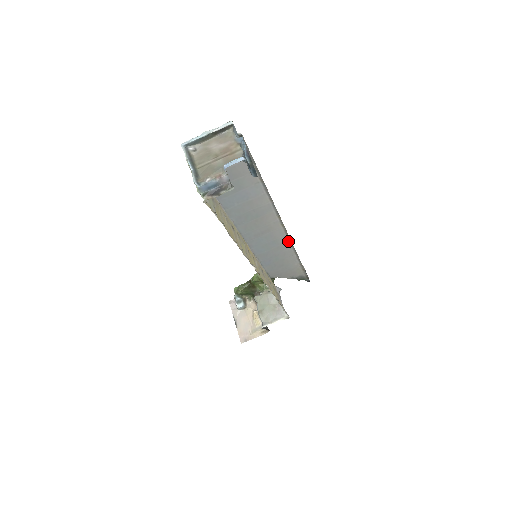
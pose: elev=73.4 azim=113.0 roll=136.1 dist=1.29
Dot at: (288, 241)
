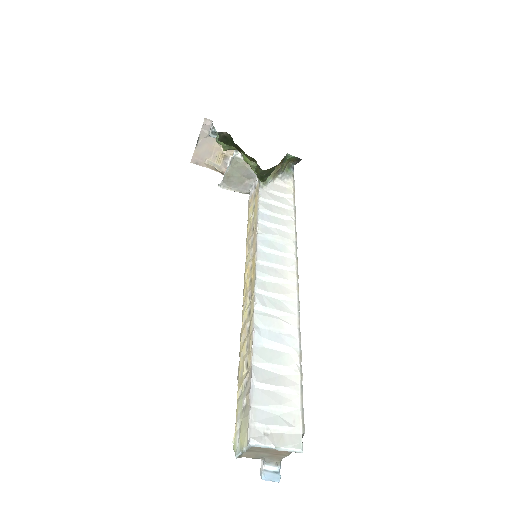
Dot at: (295, 245)
